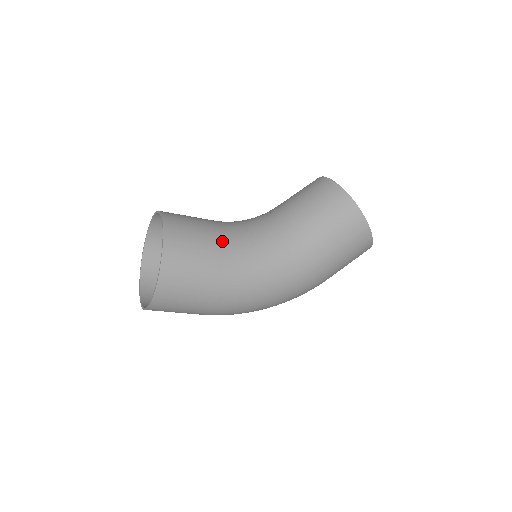
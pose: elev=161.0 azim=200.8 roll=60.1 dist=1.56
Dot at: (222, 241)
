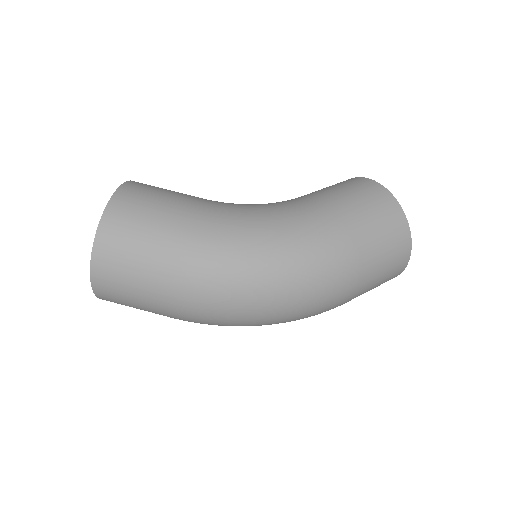
Dot at: occluded
